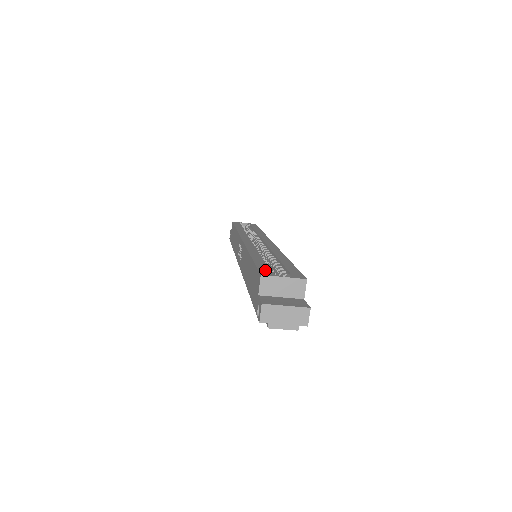
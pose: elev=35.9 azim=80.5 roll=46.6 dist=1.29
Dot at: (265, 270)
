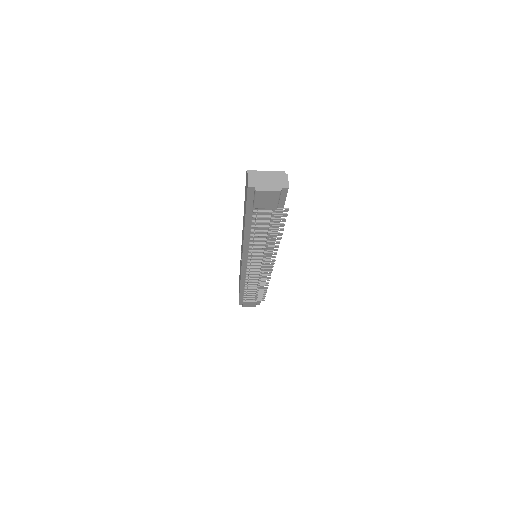
Dot at: occluded
